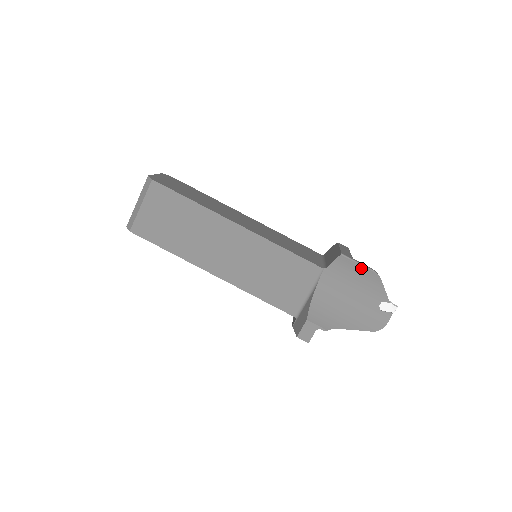
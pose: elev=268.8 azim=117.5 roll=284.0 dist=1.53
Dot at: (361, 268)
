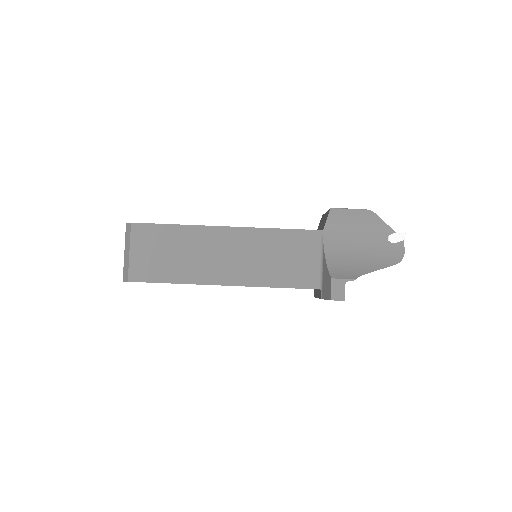
Dot at: (354, 213)
